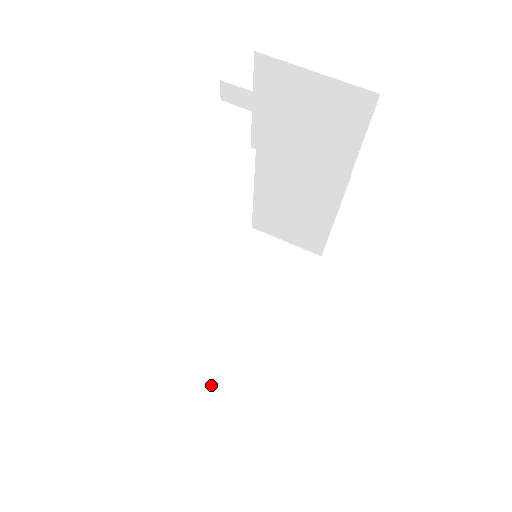
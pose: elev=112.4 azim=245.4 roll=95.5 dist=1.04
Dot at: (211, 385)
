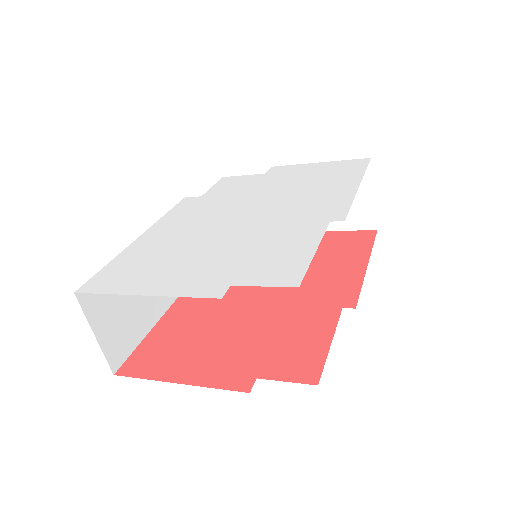
Dot at: occluded
